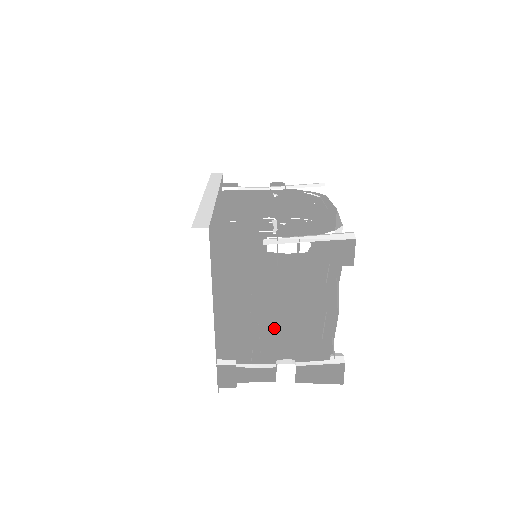
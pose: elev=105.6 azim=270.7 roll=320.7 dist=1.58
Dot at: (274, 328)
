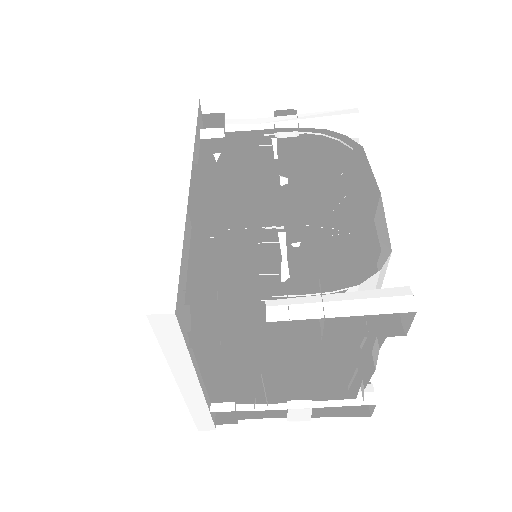
Dot at: (284, 380)
